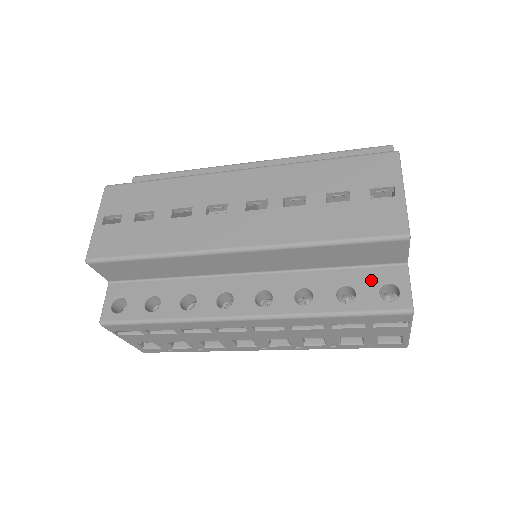
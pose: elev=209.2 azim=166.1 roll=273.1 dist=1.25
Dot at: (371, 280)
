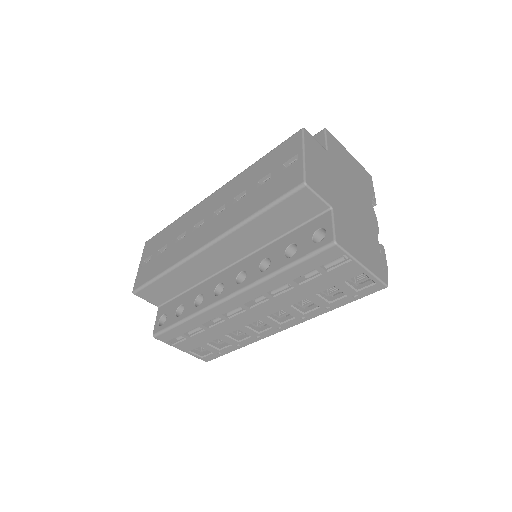
Dot at: (307, 232)
